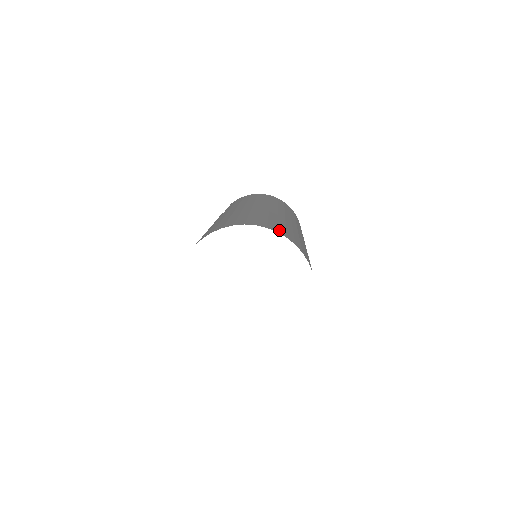
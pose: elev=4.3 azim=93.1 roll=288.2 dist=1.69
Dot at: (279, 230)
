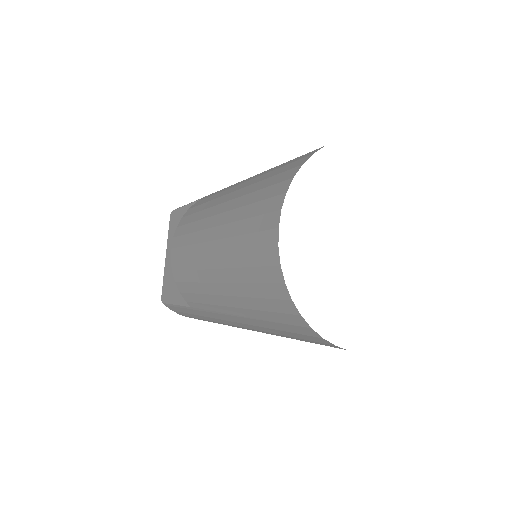
Dot at: occluded
